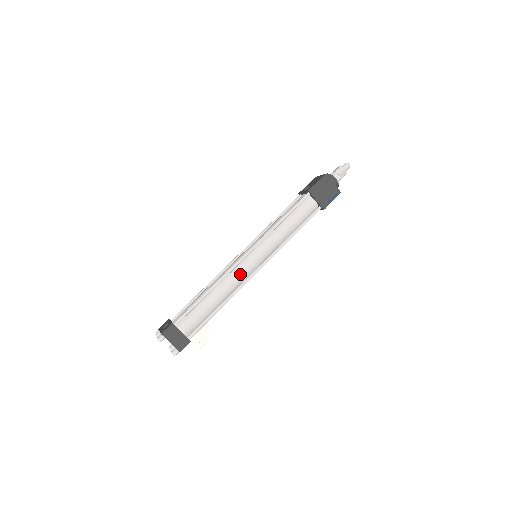
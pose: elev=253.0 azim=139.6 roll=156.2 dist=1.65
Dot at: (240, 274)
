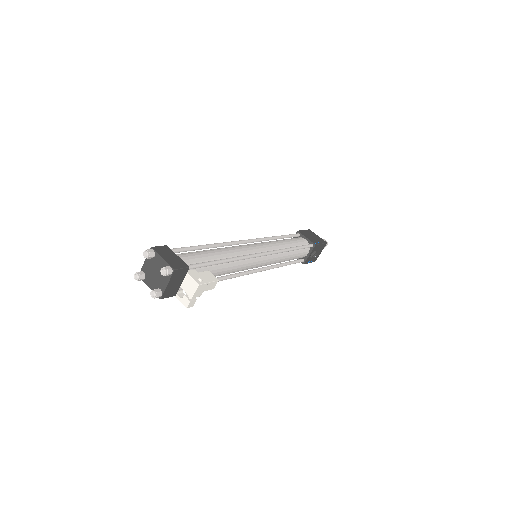
Dot at: (243, 248)
